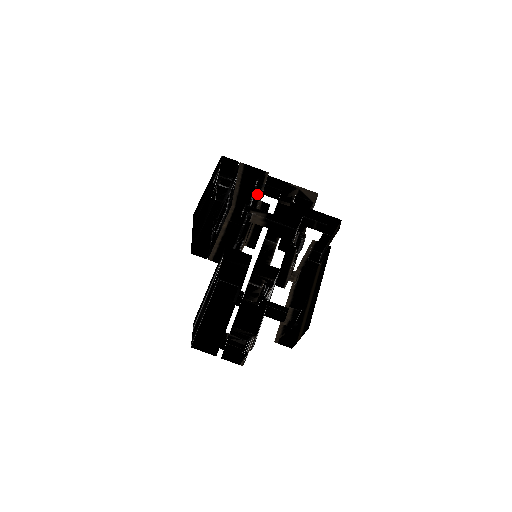
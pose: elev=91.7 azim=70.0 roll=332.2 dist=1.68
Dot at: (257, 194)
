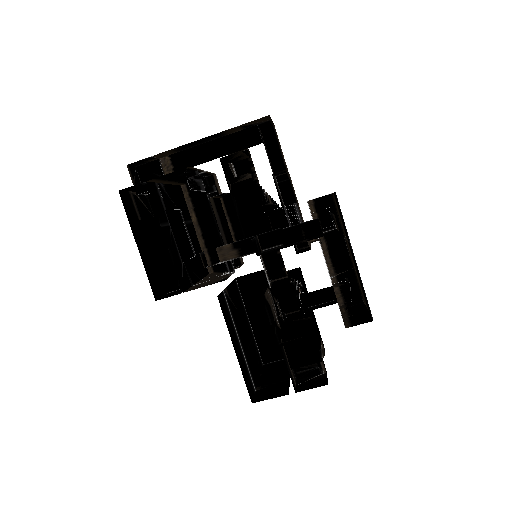
Dot at: occluded
